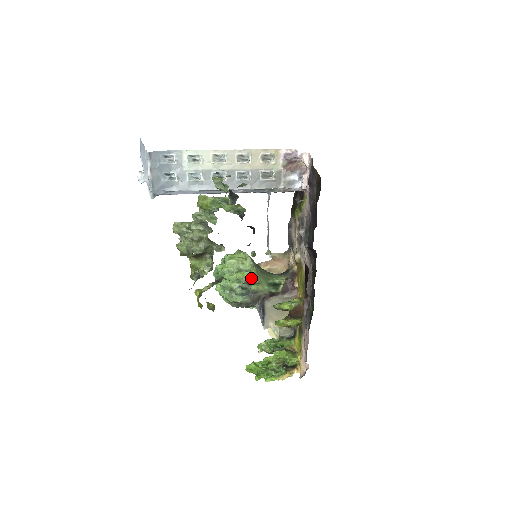
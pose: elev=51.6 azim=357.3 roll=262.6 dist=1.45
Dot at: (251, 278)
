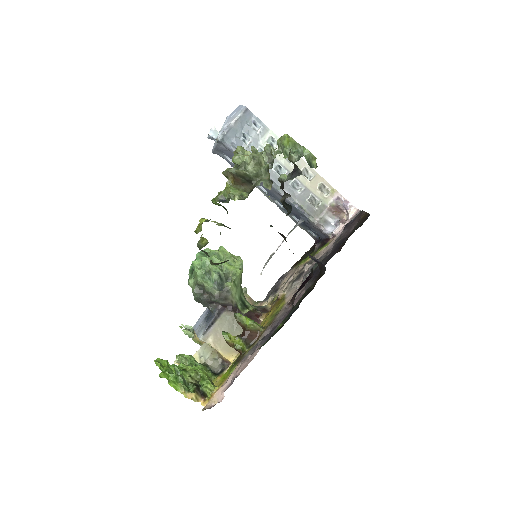
Dot at: (235, 274)
